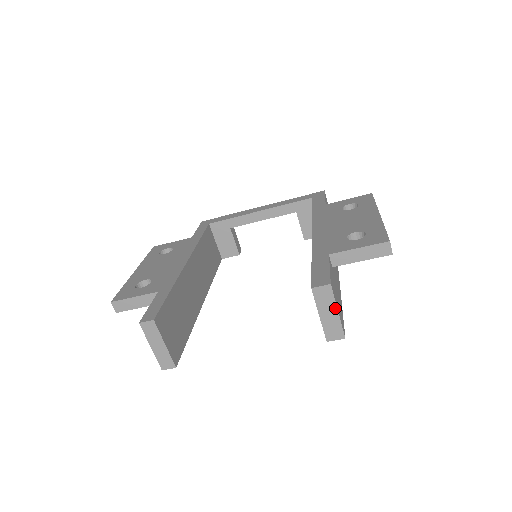
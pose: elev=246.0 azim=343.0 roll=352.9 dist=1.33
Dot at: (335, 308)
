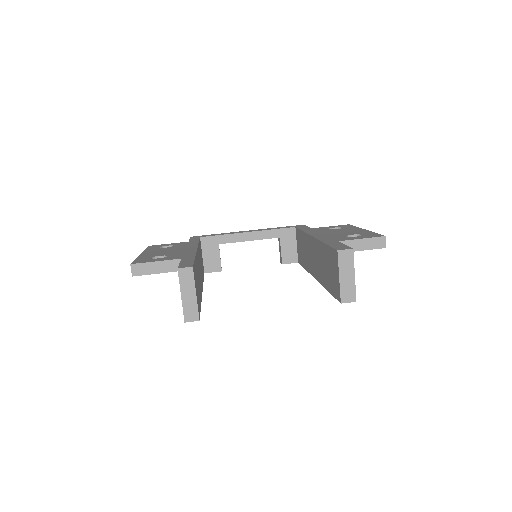
Dot at: (353, 271)
